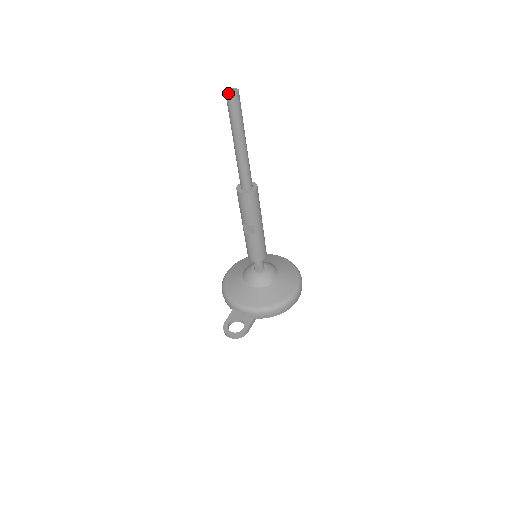
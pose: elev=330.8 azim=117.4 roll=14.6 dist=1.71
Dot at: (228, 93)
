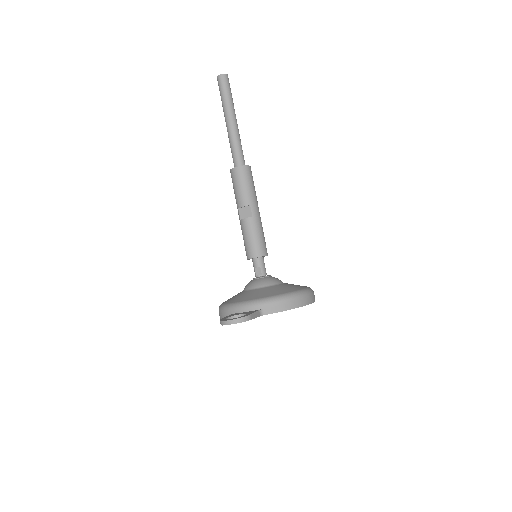
Dot at: (219, 75)
